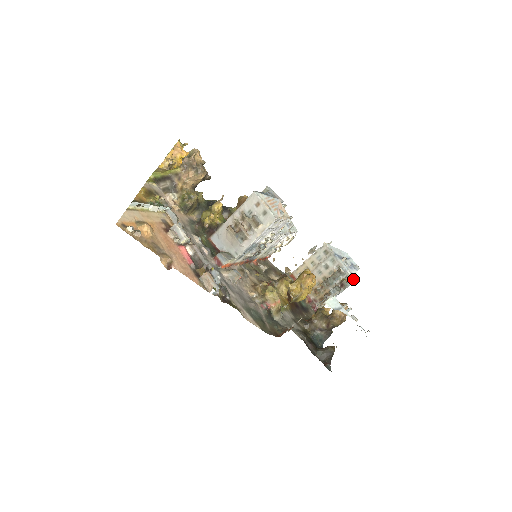
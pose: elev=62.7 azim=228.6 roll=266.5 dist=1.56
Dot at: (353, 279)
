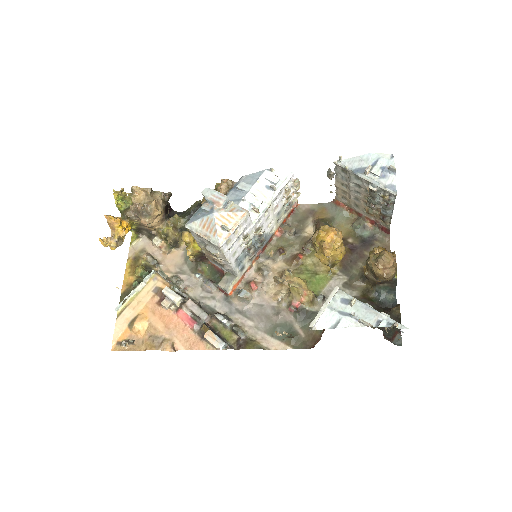
Dot at: (392, 194)
